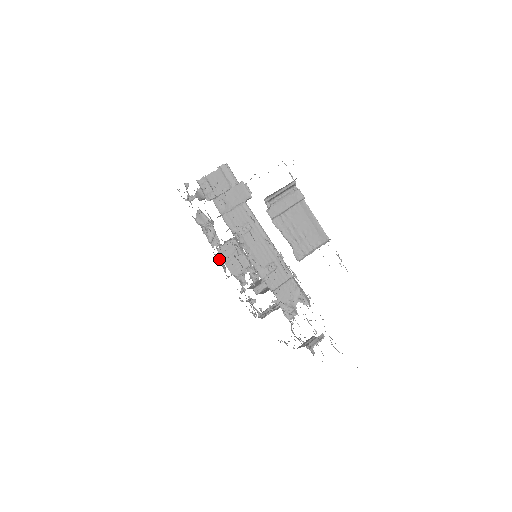
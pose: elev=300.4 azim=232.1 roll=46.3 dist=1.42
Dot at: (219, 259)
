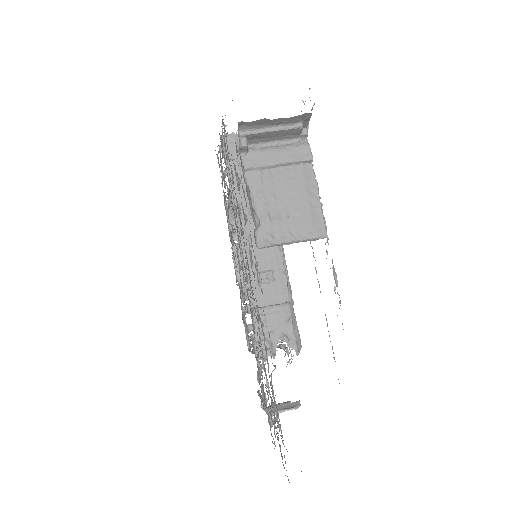
Dot at: occluded
